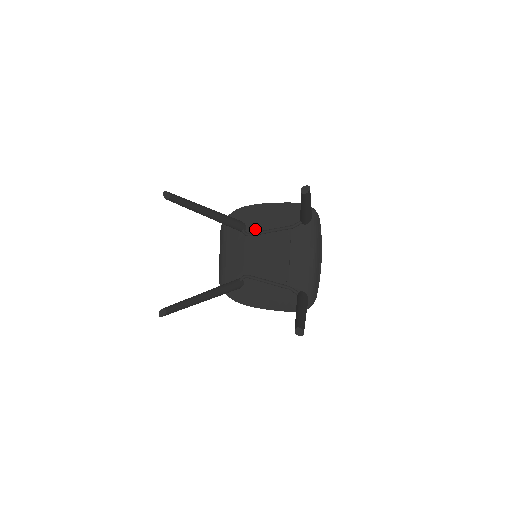
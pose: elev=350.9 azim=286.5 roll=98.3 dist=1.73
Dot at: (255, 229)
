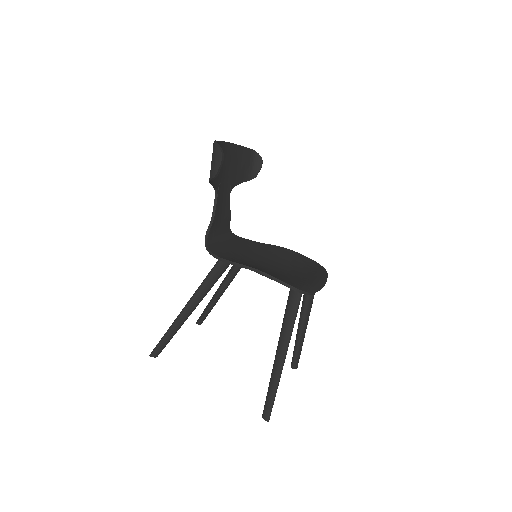
Dot at: occluded
